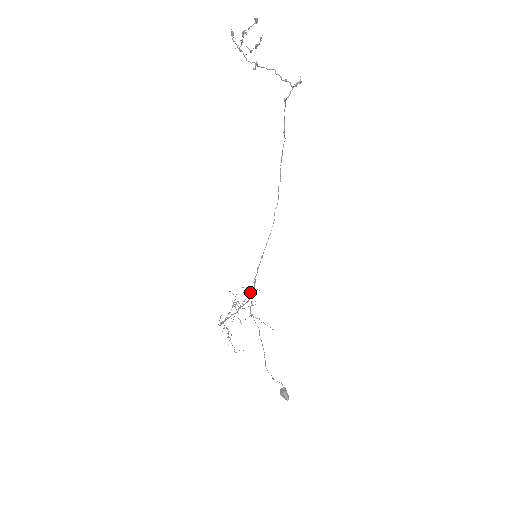
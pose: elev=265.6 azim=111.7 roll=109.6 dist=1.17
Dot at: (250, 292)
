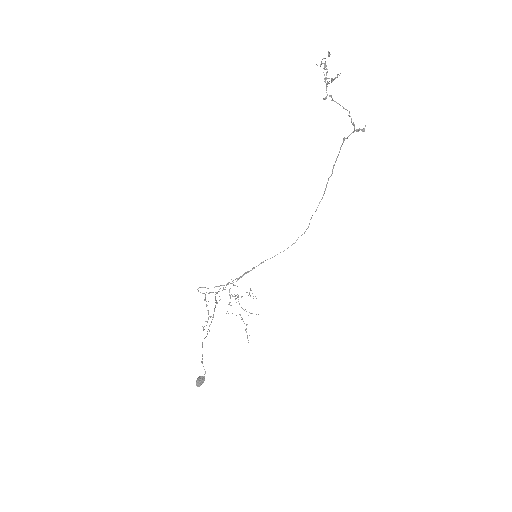
Dot at: occluded
